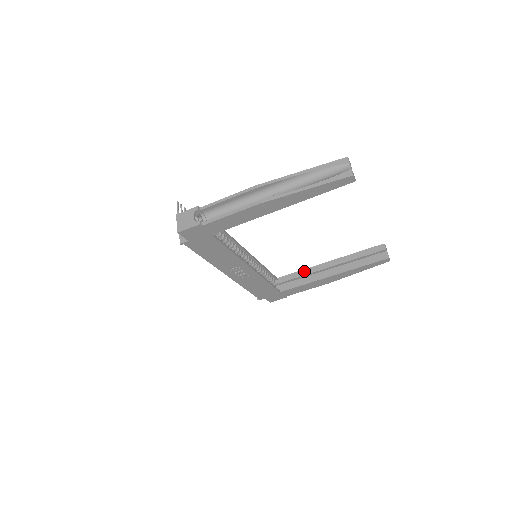
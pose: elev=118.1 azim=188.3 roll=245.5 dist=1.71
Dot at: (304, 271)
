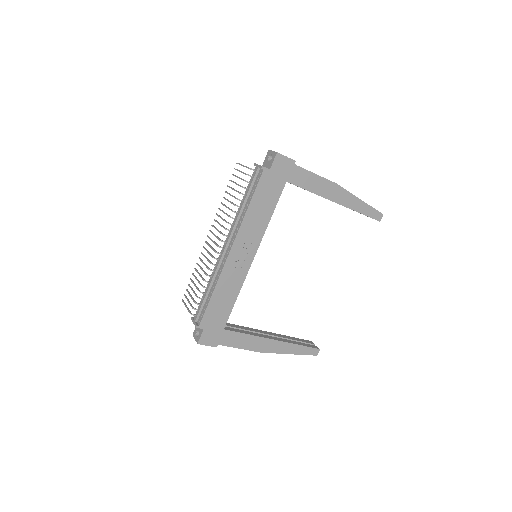
Dot at: (246, 327)
